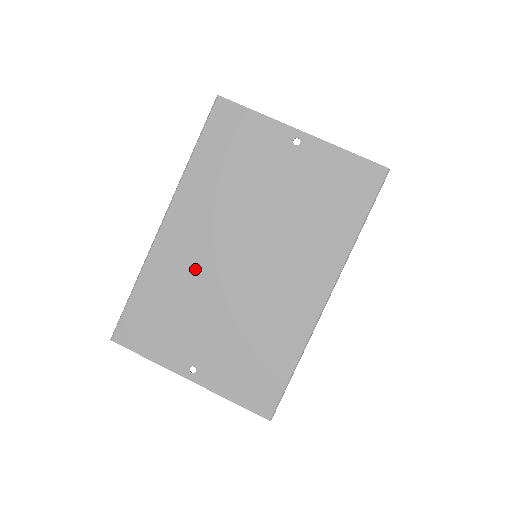
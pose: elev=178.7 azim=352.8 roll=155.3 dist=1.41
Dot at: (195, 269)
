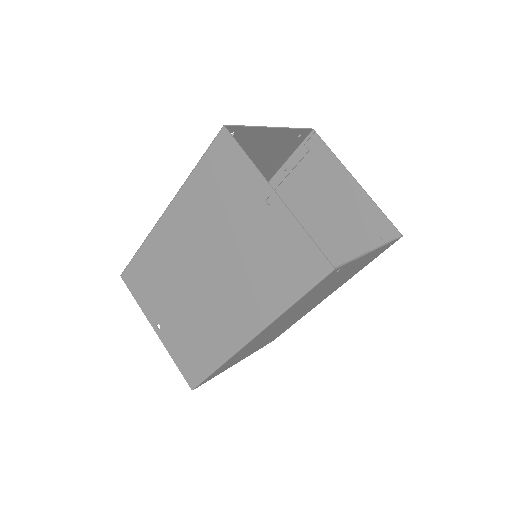
Dot at: (175, 260)
